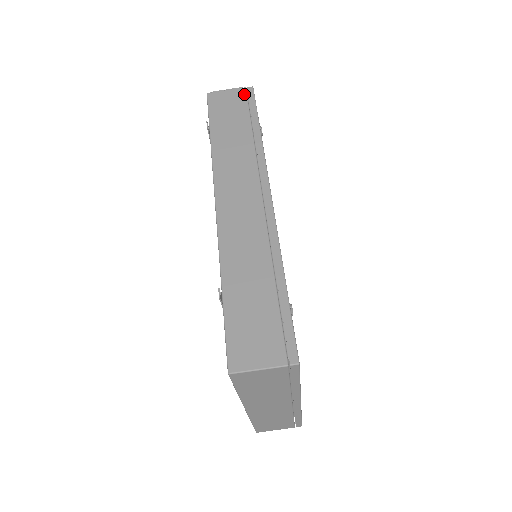
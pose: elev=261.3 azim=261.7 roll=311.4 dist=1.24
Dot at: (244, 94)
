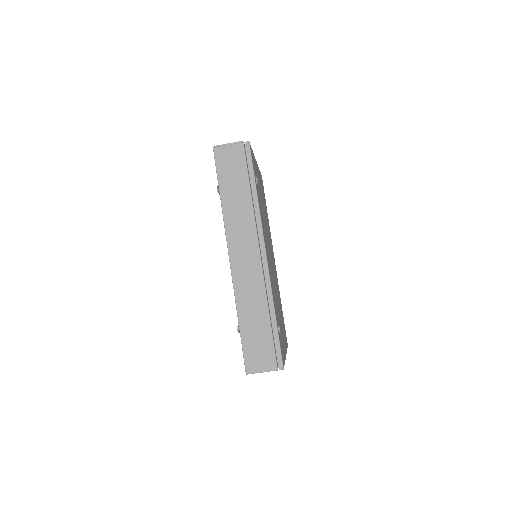
Dot at: (242, 151)
